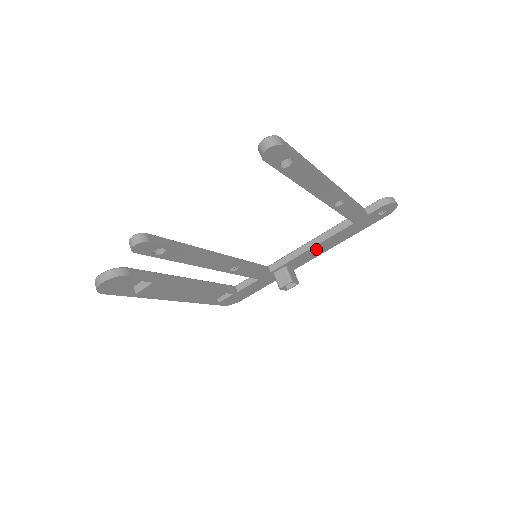
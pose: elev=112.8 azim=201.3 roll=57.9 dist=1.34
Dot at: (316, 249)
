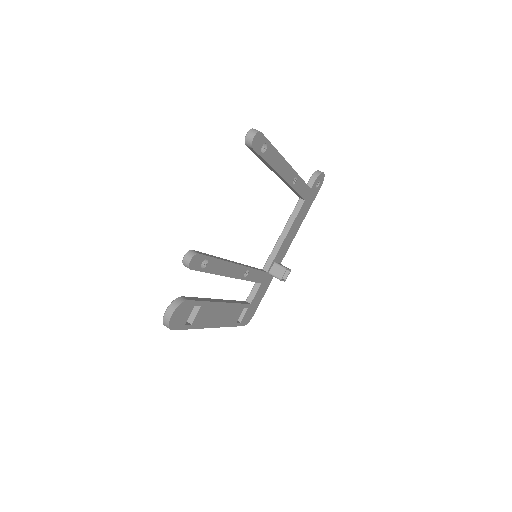
Dot at: (289, 236)
